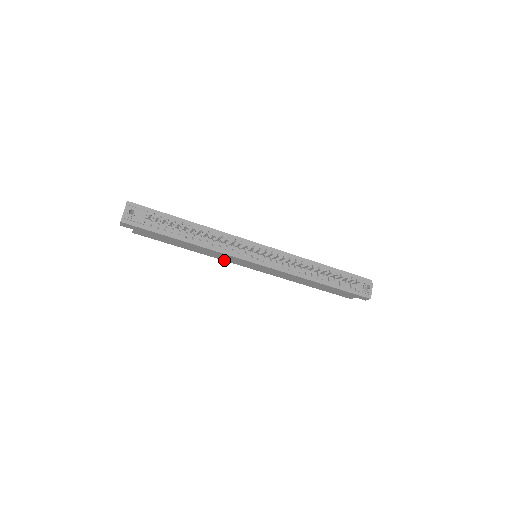
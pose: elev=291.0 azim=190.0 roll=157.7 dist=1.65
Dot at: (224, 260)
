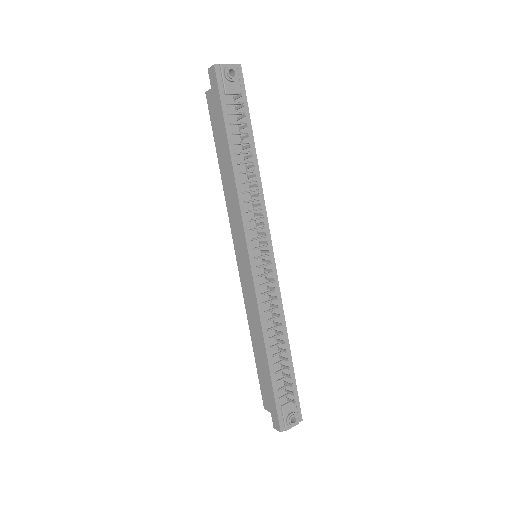
Dot at: (230, 220)
